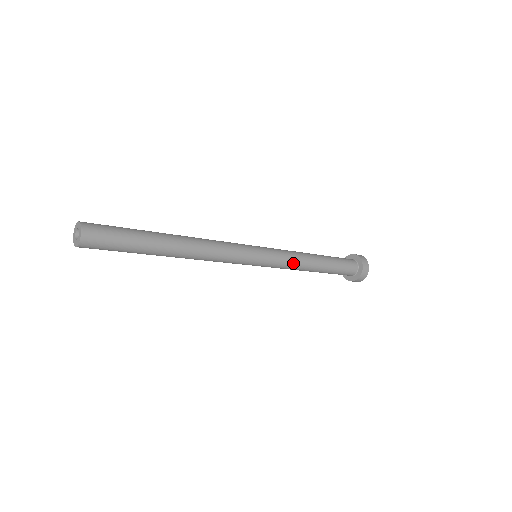
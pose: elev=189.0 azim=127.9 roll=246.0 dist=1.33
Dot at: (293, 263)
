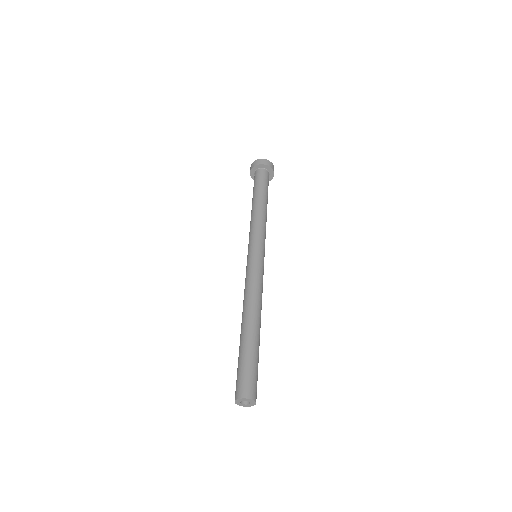
Dot at: occluded
